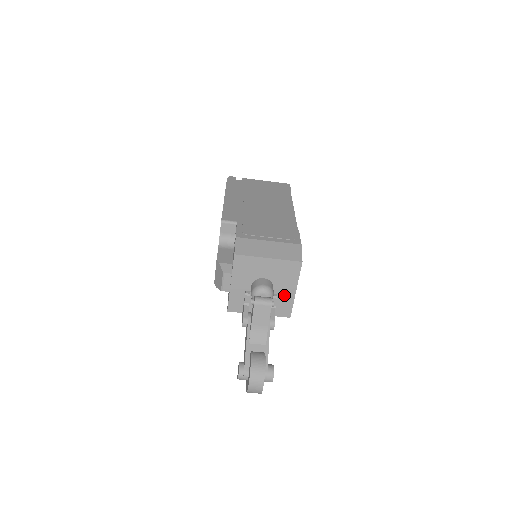
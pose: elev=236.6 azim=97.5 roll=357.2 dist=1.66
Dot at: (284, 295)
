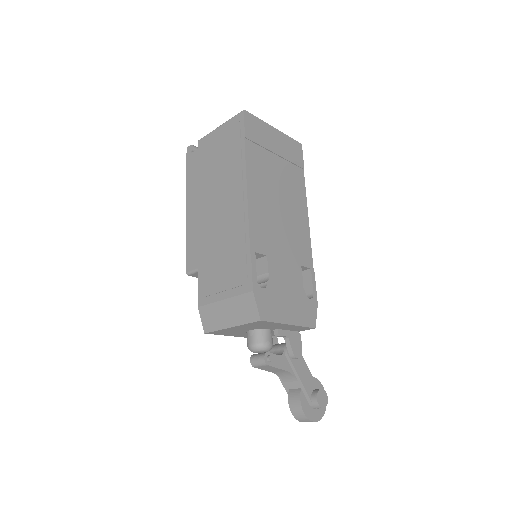
Dot at: (285, 327)
